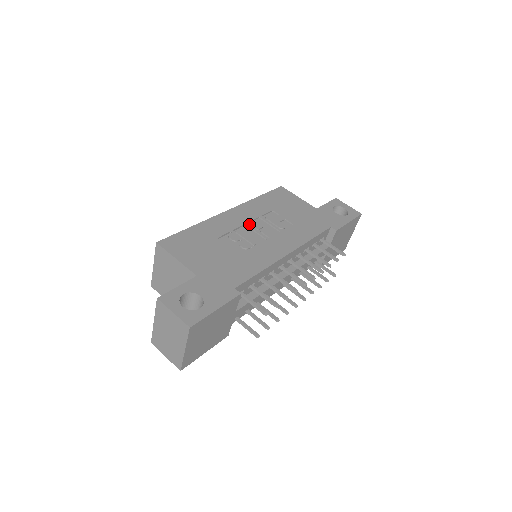
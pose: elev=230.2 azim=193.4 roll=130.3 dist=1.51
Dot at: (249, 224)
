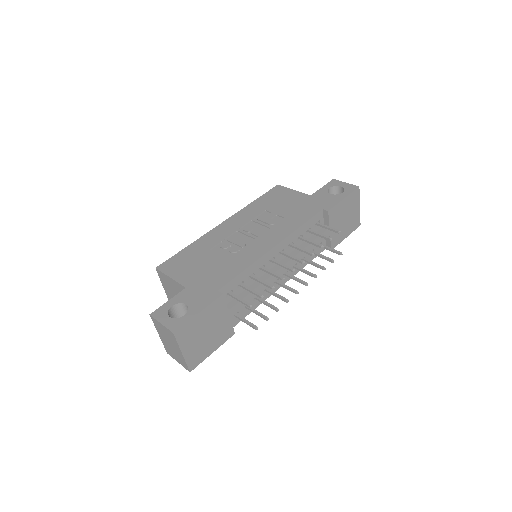
Dot at: (241, 229)
